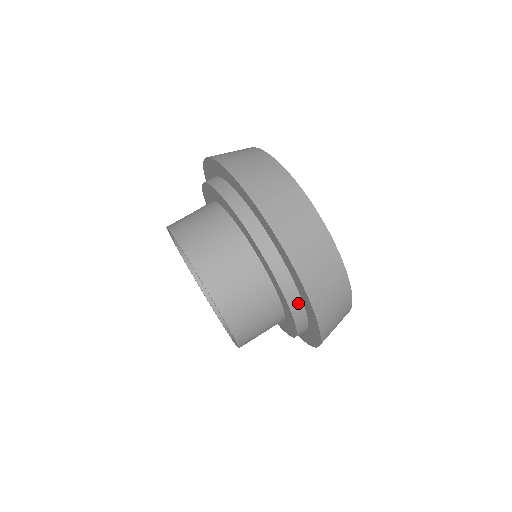
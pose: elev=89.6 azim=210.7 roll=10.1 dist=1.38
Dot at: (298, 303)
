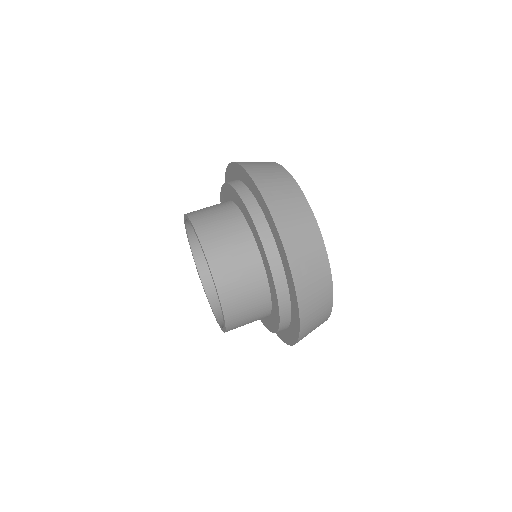
Dot at: (281, 273)
